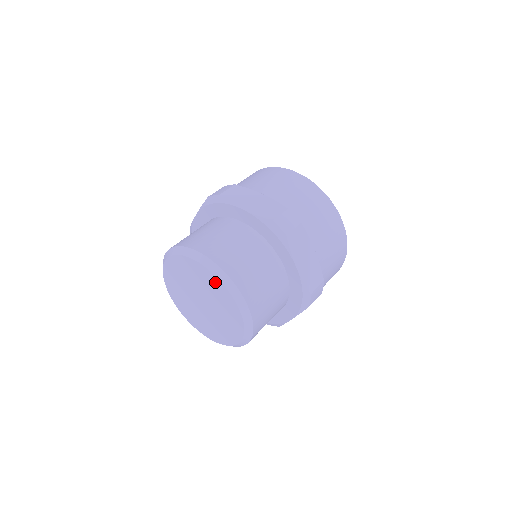
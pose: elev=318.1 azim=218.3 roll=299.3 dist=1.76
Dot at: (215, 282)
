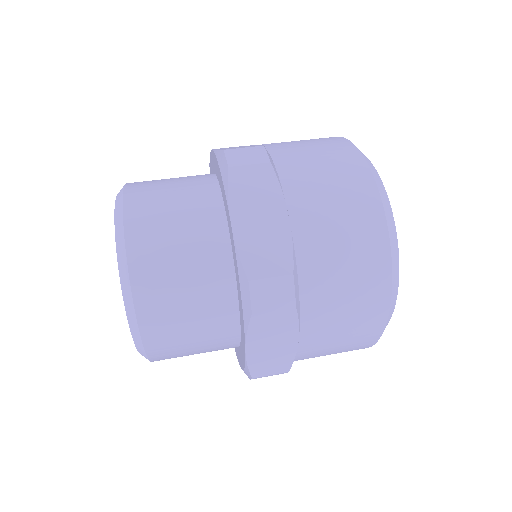
Dot at: occluded
